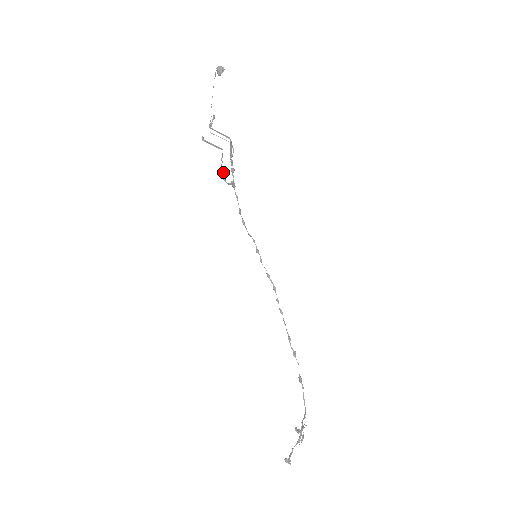
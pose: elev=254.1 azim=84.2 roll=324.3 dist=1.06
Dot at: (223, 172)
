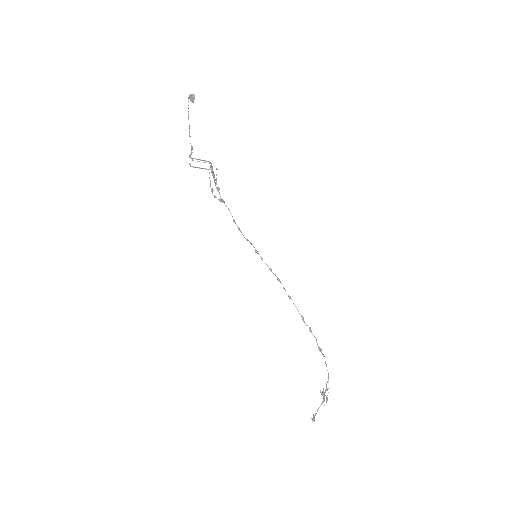
Dot at: (212, 191)
